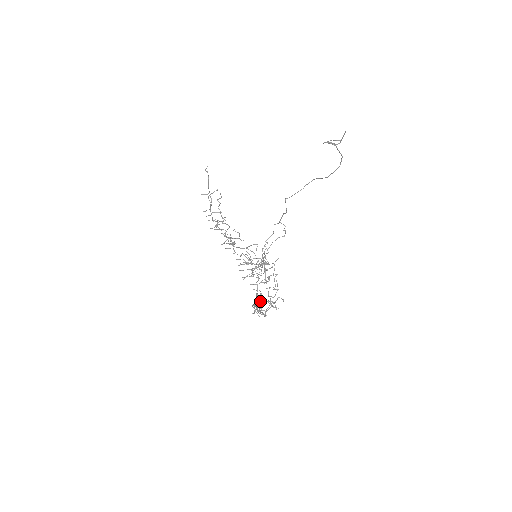
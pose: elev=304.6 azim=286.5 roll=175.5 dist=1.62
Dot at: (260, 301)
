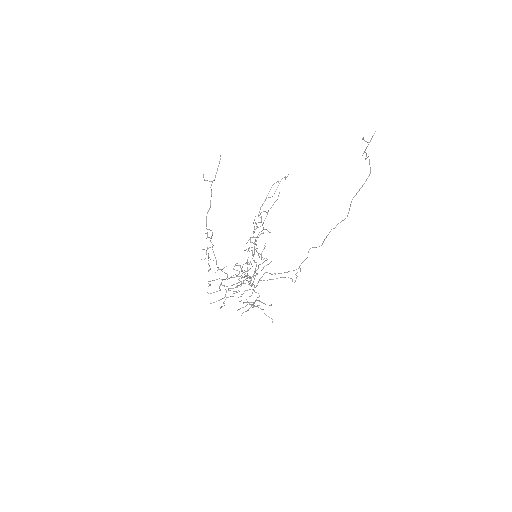
Dot at: (218, 268)
